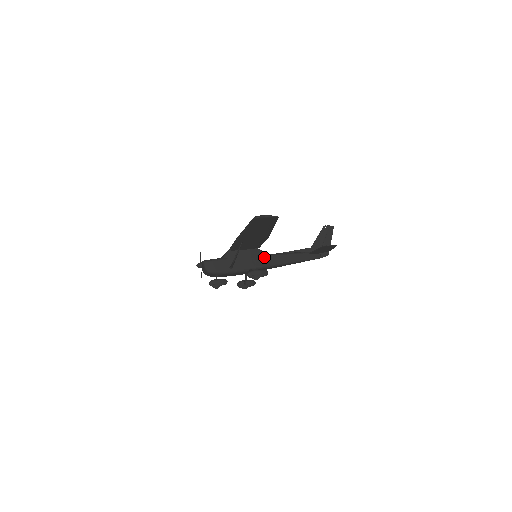
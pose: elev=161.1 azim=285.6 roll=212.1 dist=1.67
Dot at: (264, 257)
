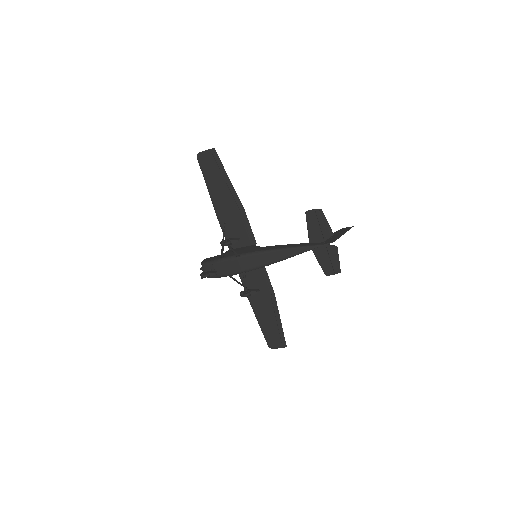
Dot at: (257, 248)
